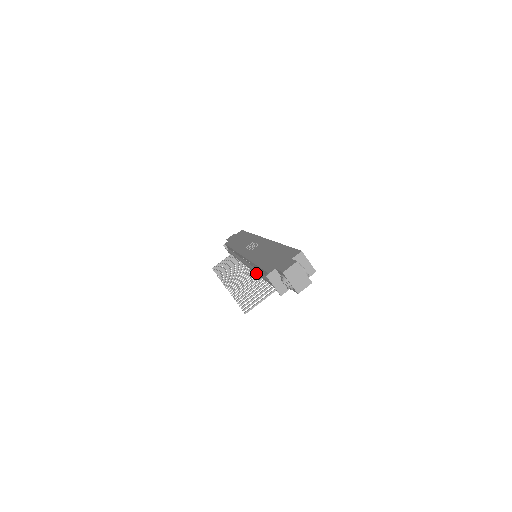
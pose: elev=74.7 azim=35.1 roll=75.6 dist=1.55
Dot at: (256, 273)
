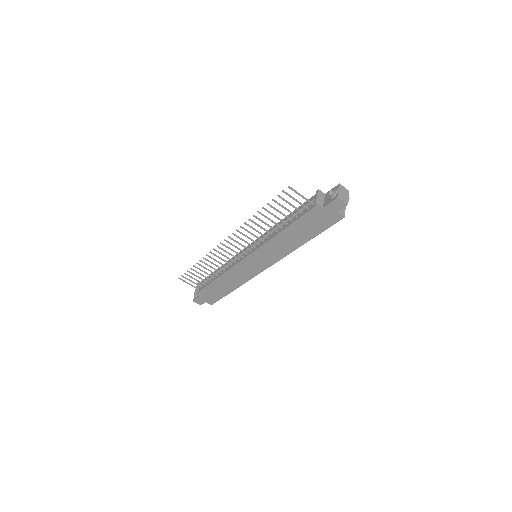
Dot at: (276, 227)
